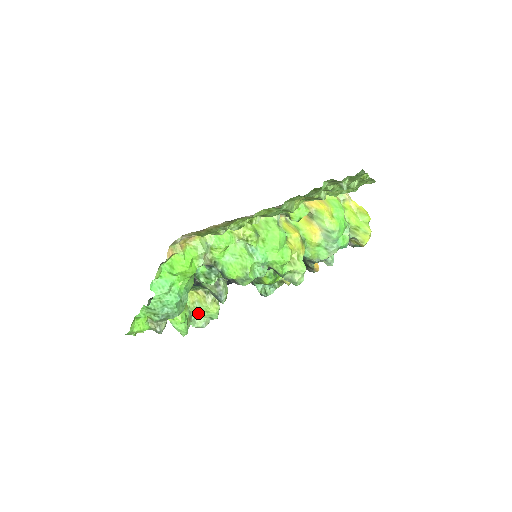
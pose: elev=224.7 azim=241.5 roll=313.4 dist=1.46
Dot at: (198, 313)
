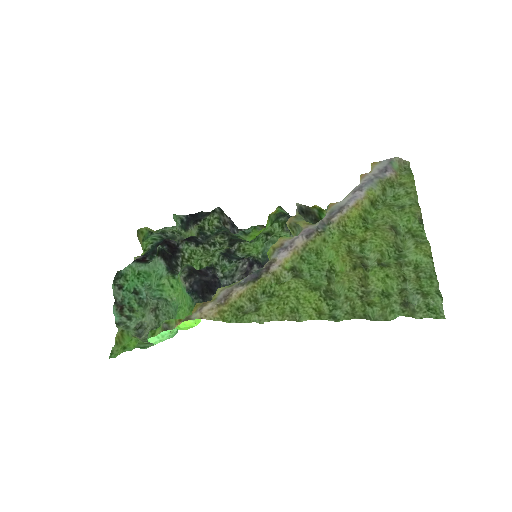
Dot at: occluded
